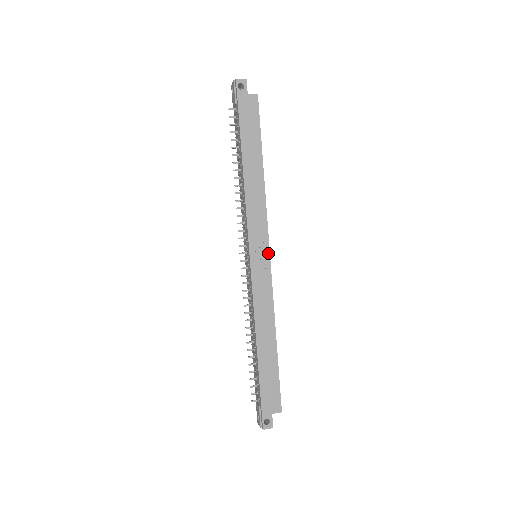
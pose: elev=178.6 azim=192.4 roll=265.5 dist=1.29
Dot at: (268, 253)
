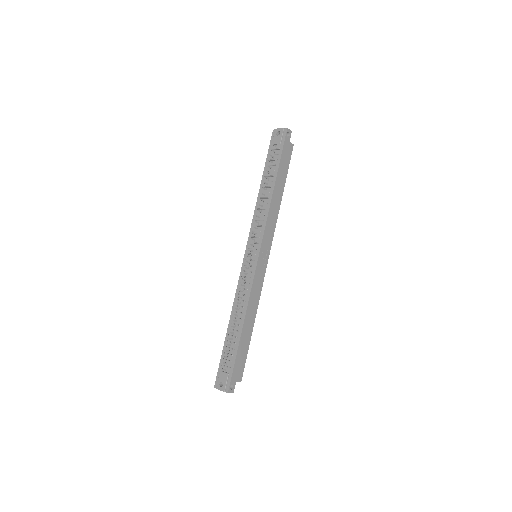
Dot at: (268, 257)
